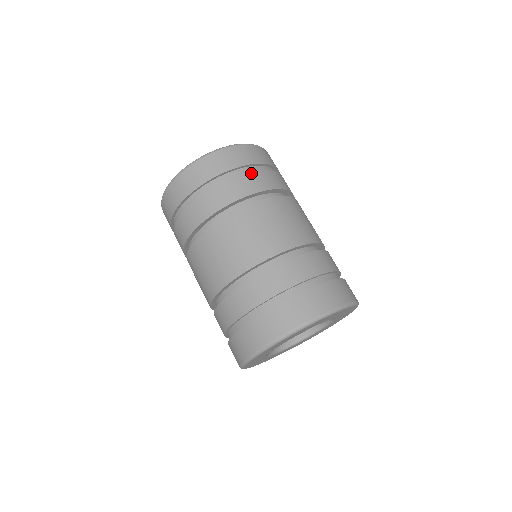
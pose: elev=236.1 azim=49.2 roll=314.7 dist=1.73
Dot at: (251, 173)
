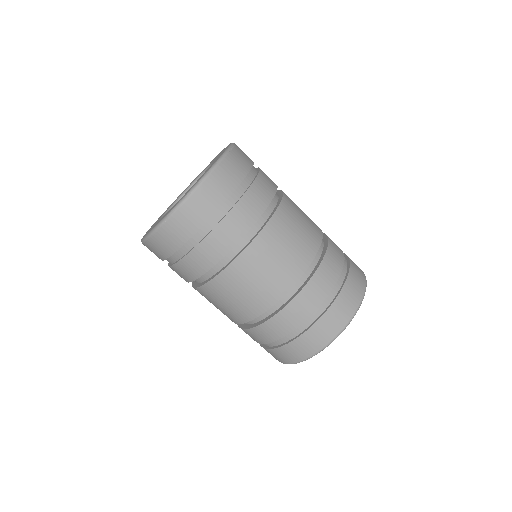
Dot at: (250, 190)
